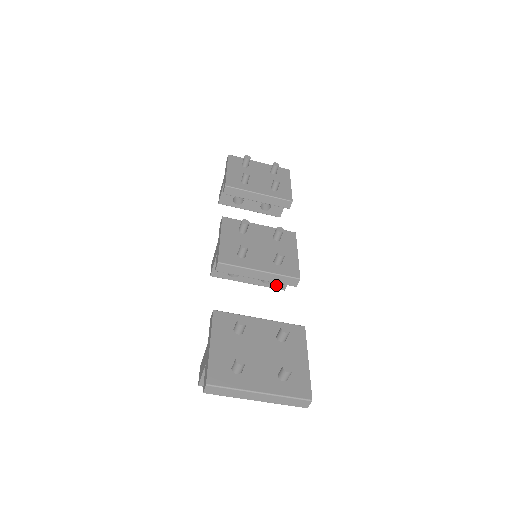
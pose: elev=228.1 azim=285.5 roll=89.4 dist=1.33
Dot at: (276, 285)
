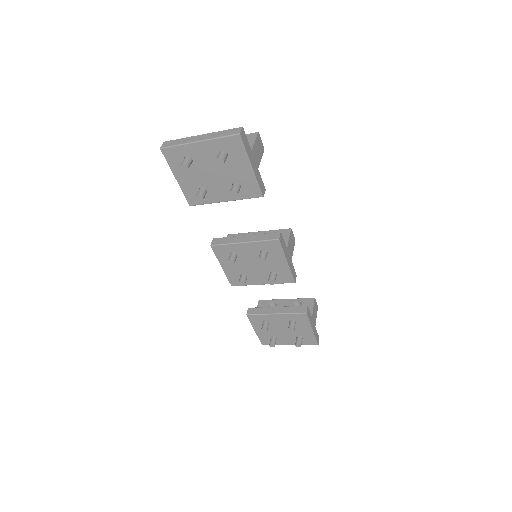
Dot at: occluded
